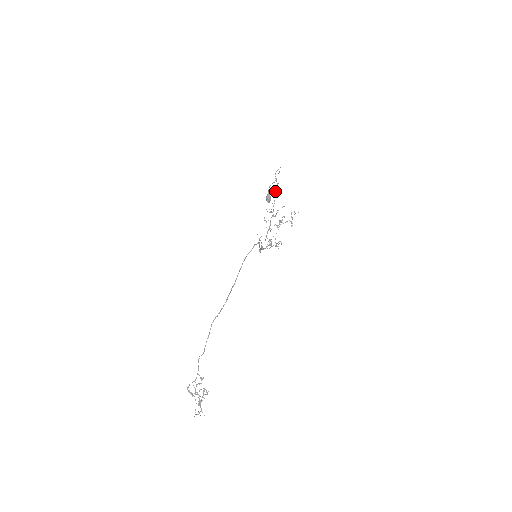
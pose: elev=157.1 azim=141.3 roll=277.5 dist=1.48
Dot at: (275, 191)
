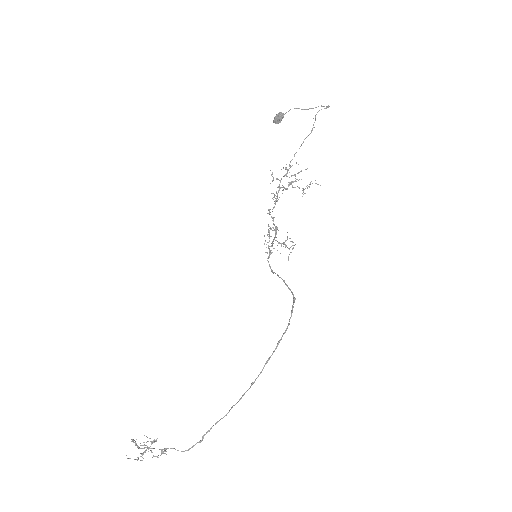
Dot at: (305, 138)
